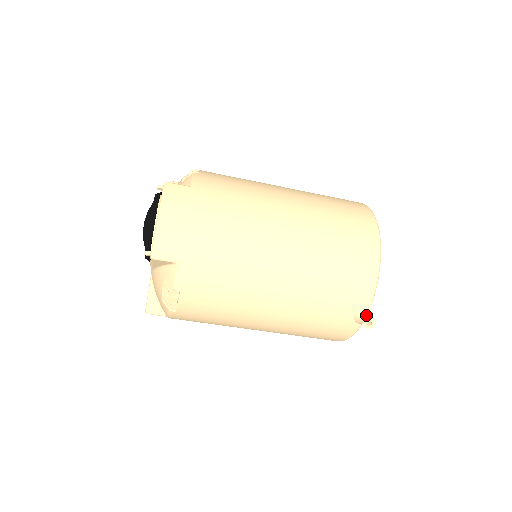
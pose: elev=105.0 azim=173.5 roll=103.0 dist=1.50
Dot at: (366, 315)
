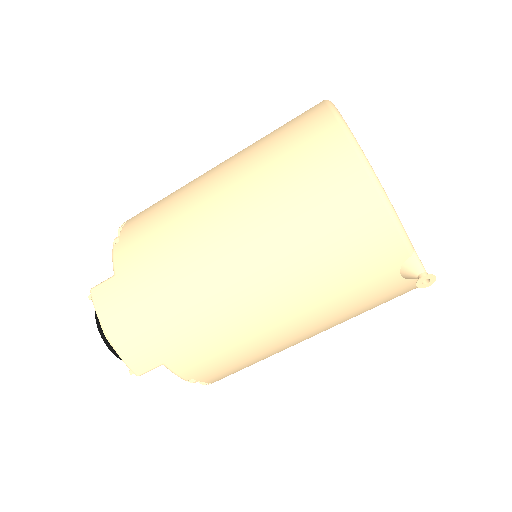
Dot at: (415, 272)
